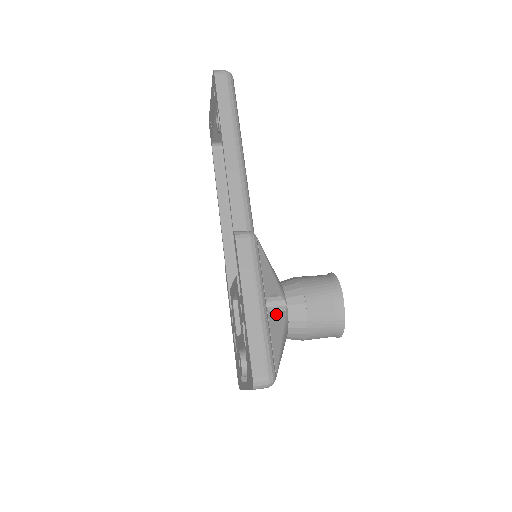
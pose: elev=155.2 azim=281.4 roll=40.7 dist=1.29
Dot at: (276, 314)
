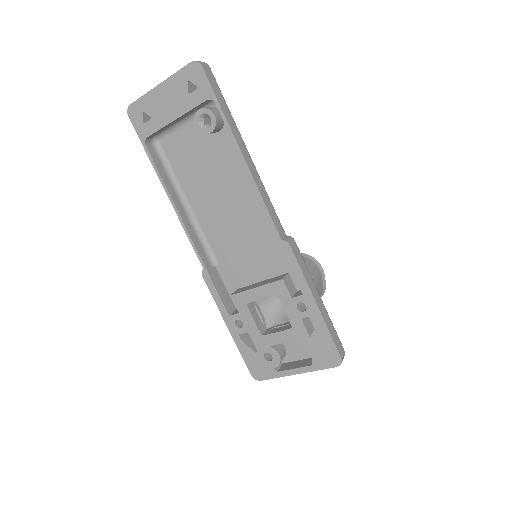
Dot at: occluded
